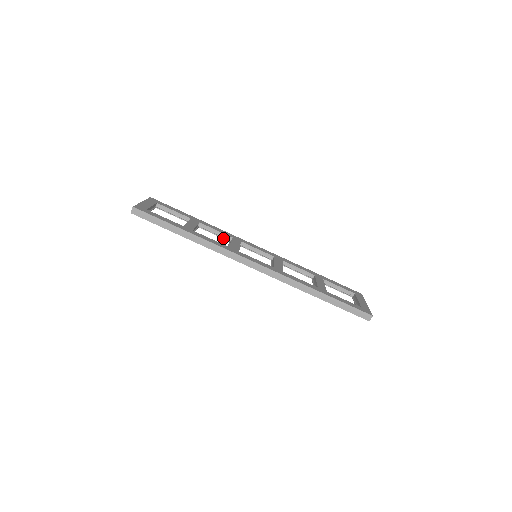
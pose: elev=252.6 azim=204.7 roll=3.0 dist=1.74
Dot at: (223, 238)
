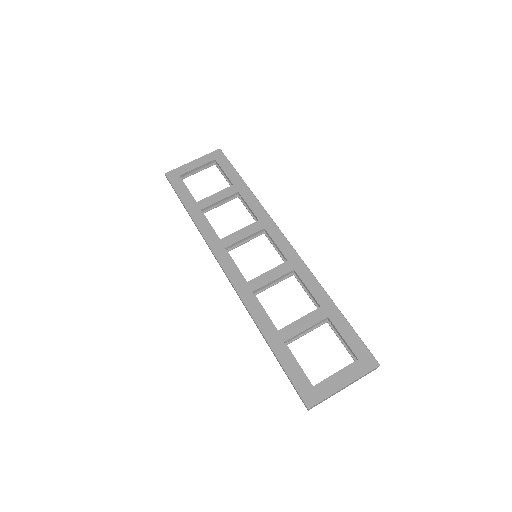
Dot at: (253, 217)
